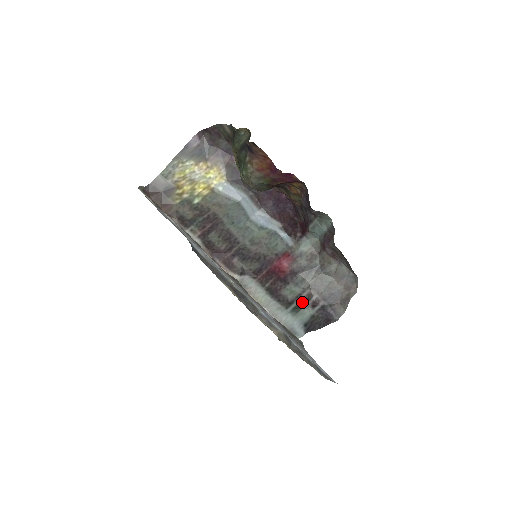
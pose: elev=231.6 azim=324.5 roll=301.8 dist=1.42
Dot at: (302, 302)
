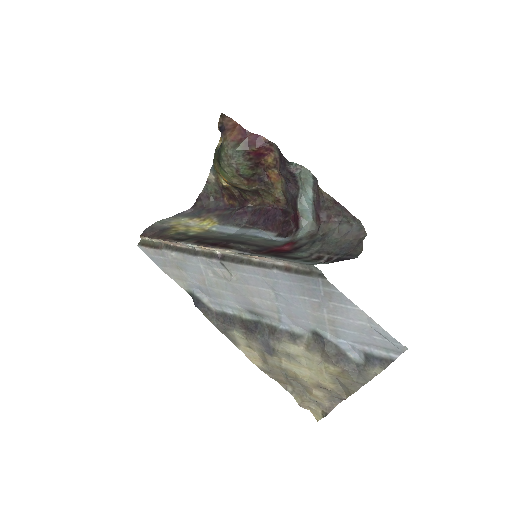
Dot at: (312, 260)
